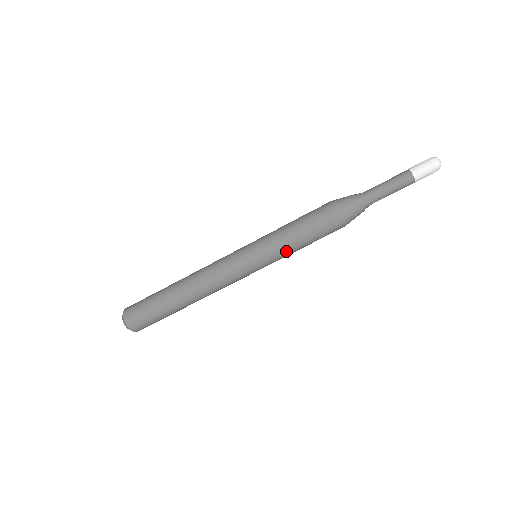
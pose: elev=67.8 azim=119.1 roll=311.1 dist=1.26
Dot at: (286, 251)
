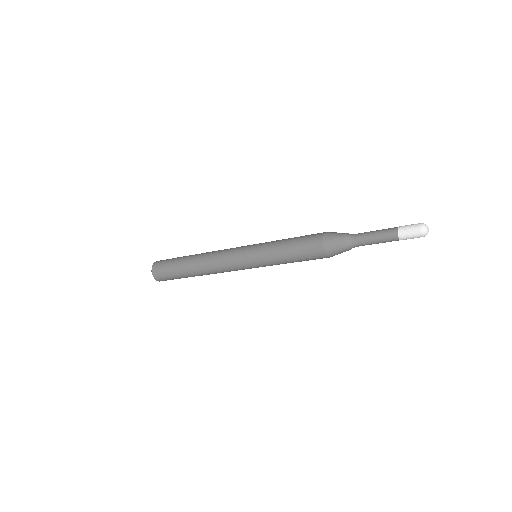
Dot at: (276, 260)
